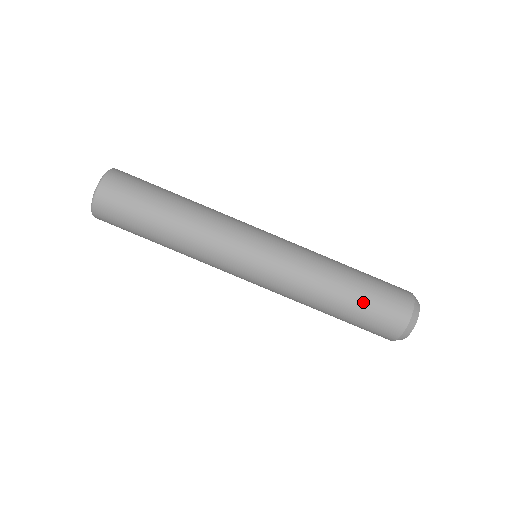
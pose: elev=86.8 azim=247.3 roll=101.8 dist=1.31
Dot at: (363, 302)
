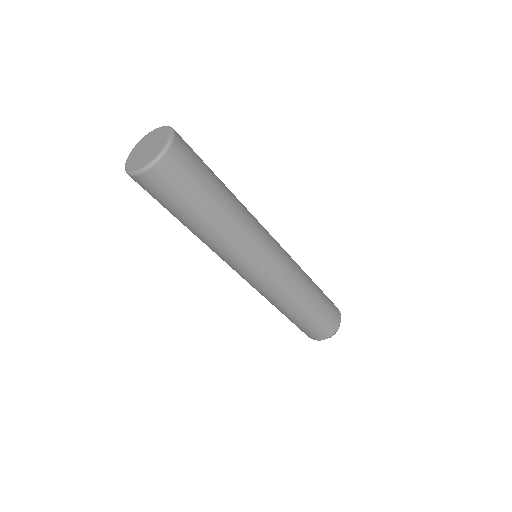
Dot at: (317, 316)
